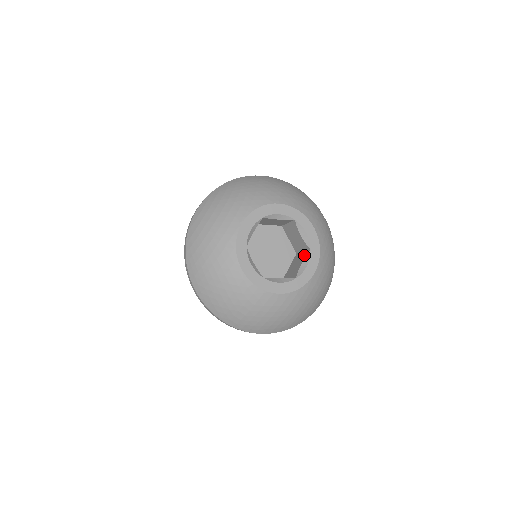
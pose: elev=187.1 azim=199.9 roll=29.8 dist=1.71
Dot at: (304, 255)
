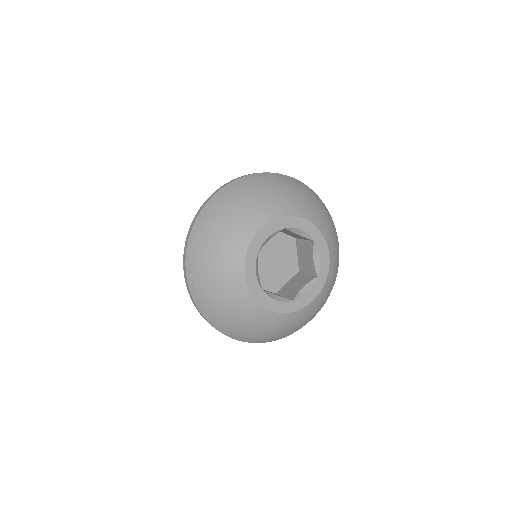
Dot at: (310, 246)
